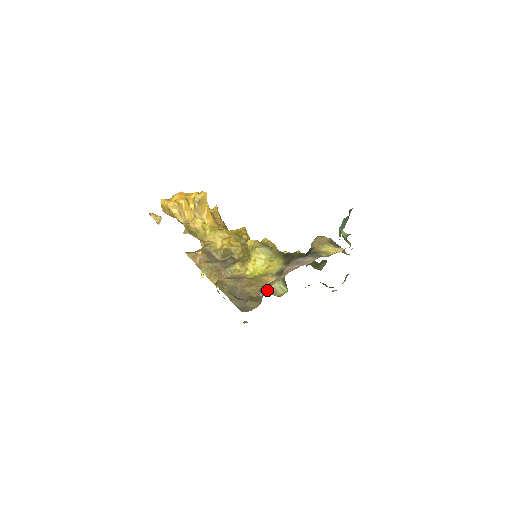
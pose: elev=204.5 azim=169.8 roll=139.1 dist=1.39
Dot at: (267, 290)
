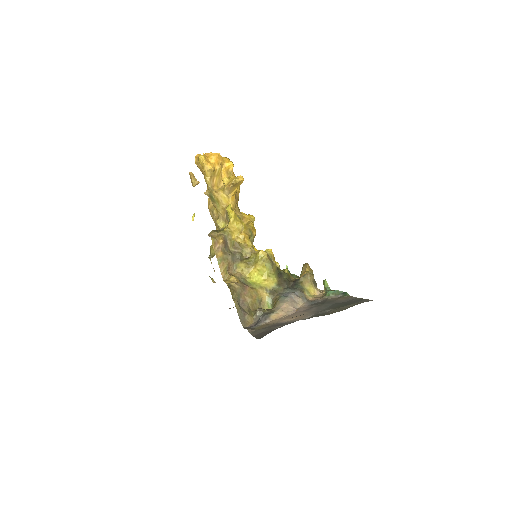
Dot at: (259, 304)
